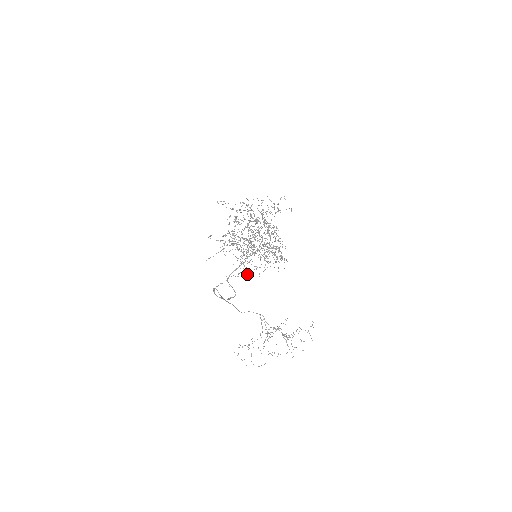
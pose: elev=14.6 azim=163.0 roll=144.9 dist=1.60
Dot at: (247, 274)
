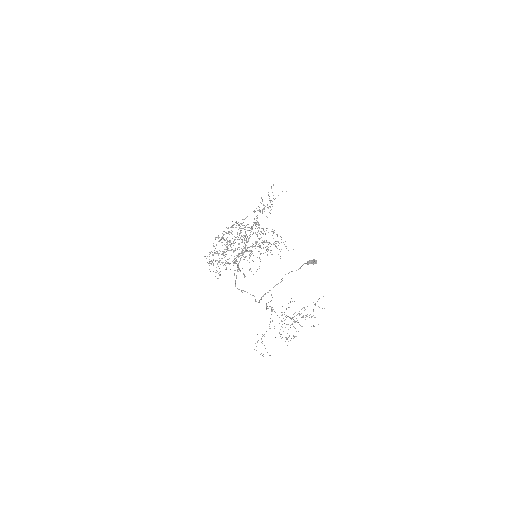
Dot at: (311, 262)
